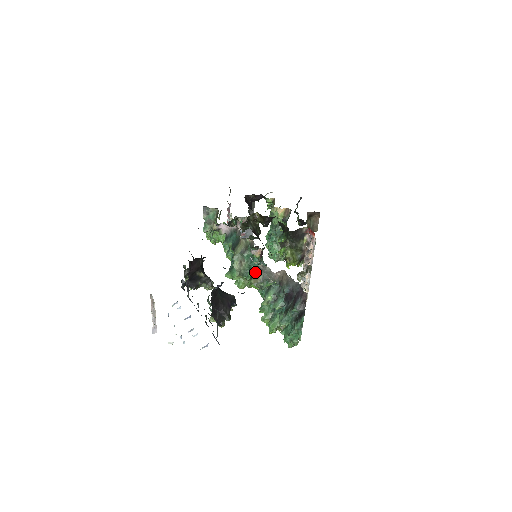
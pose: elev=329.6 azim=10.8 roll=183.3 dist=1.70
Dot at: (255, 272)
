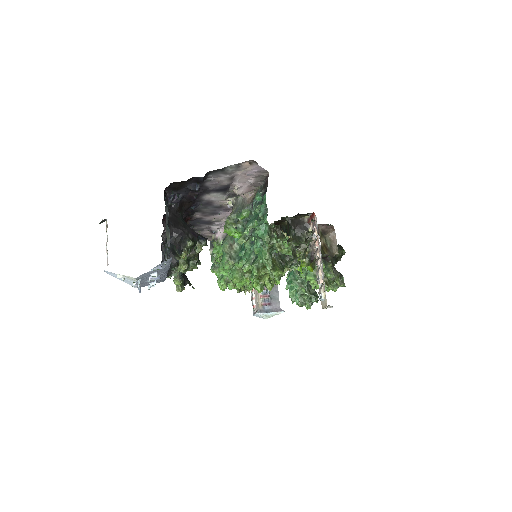
Dot at: occluded
